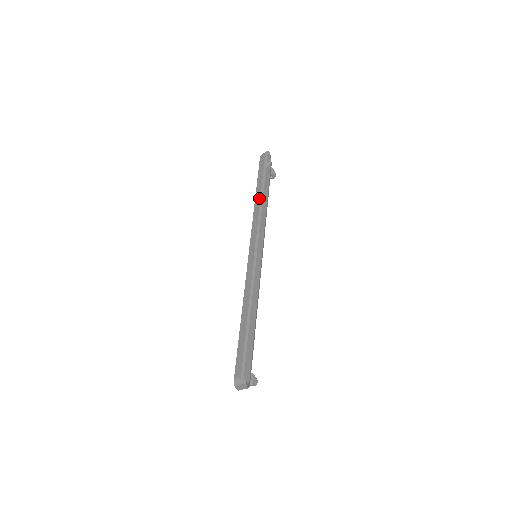
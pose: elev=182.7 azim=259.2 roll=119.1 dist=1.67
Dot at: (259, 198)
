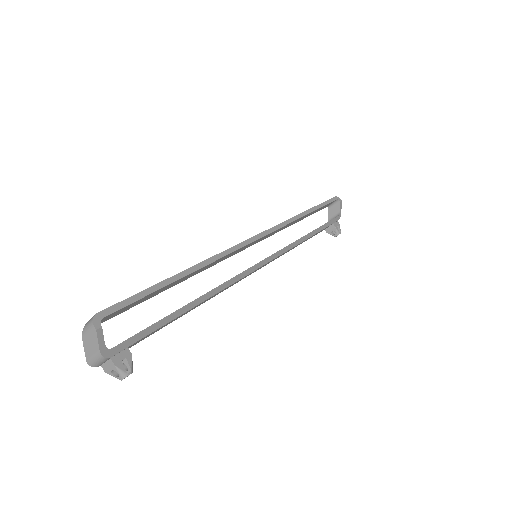
Dot at: (300, 213)
